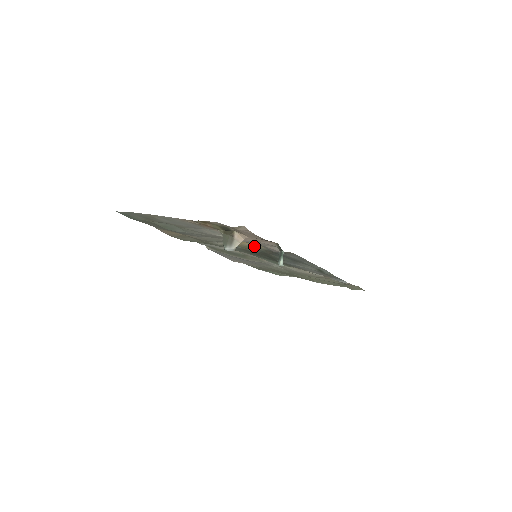
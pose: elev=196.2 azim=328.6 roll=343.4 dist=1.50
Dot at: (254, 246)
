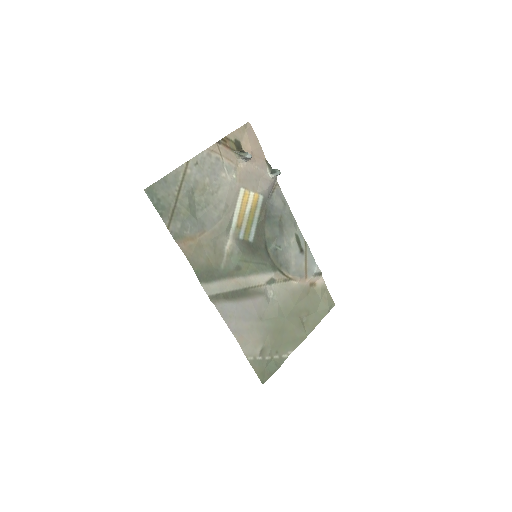
Dot at: (253, 206)
